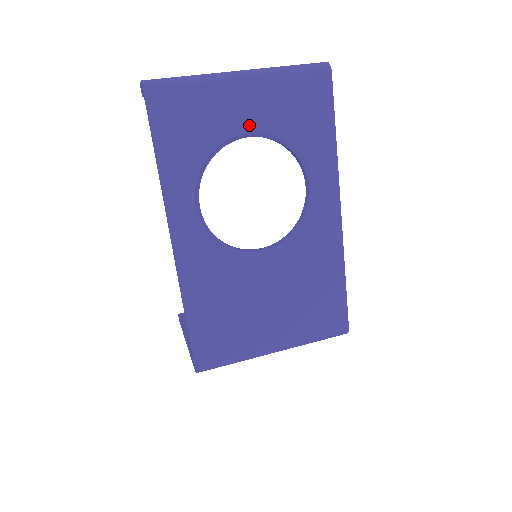
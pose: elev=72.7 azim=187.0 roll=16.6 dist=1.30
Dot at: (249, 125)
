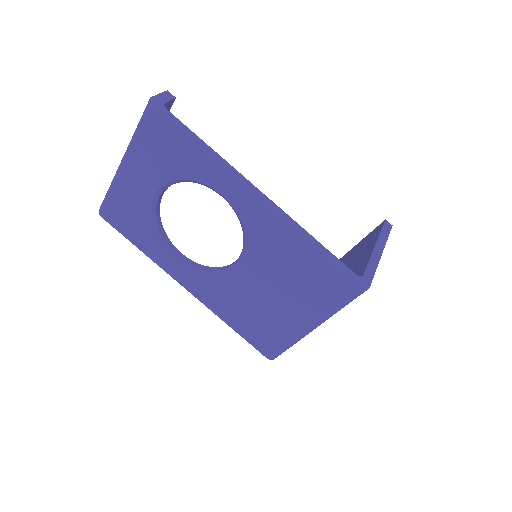
Dot at: (151, 190)
